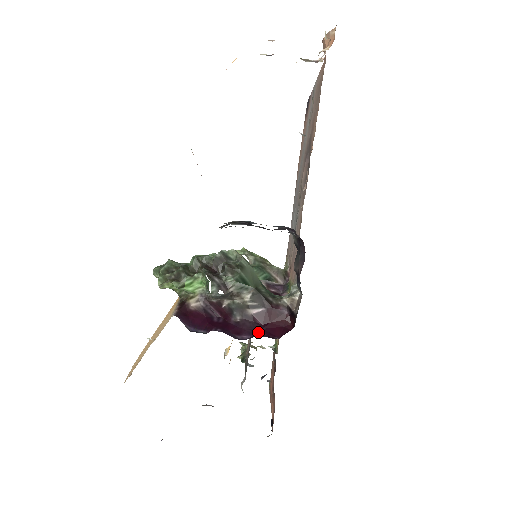
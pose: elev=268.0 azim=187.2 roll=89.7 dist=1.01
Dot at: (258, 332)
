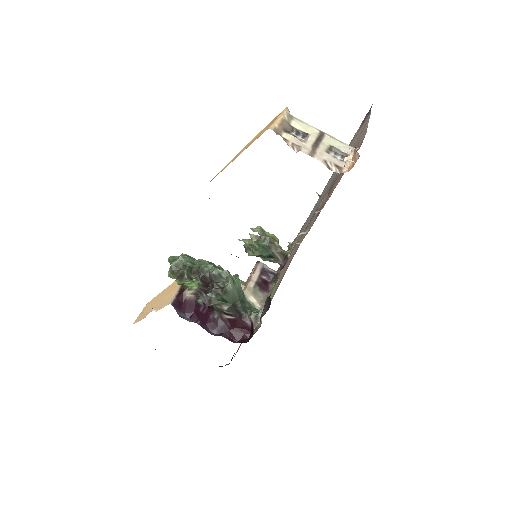
Dot at: (225, 332)
